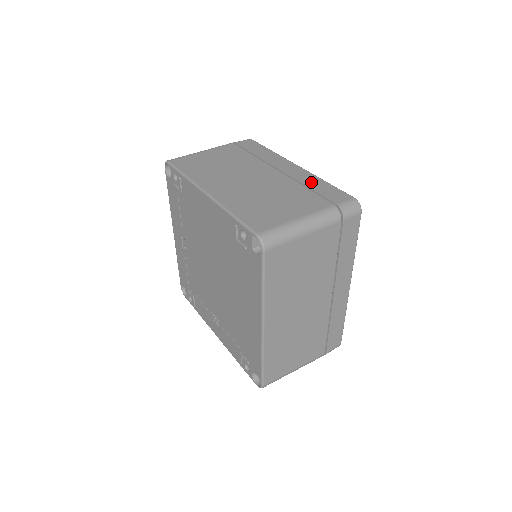
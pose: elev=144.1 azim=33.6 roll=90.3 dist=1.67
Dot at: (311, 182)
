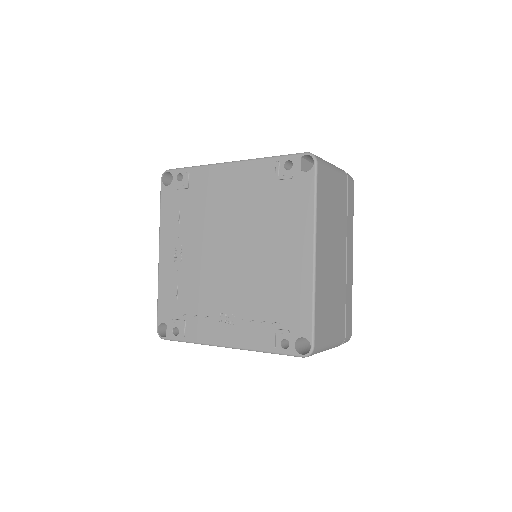
Dot at: occluded
